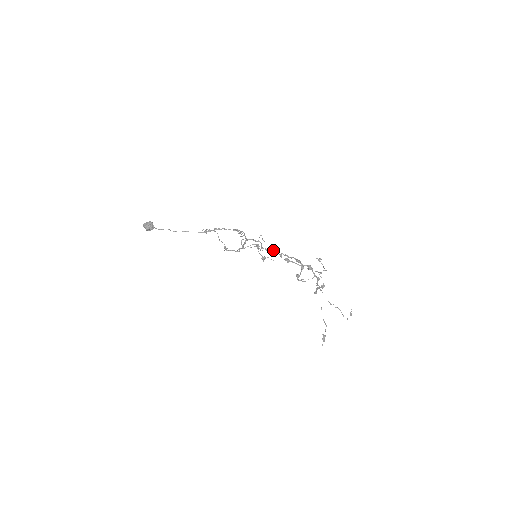
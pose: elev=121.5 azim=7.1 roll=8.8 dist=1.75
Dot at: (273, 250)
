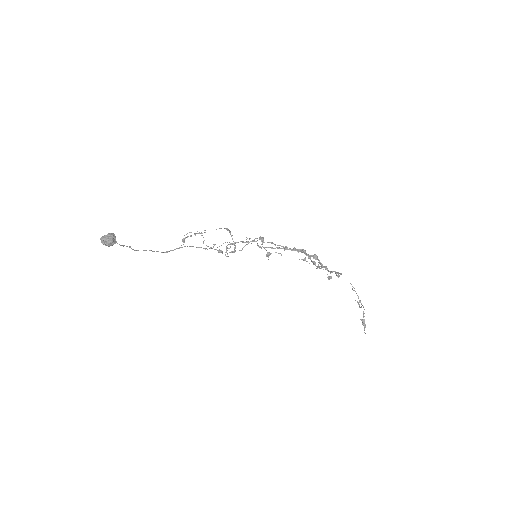
Dot at: (271, 247)
